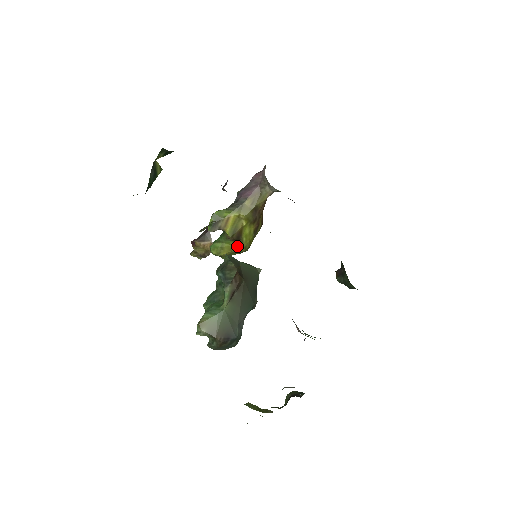
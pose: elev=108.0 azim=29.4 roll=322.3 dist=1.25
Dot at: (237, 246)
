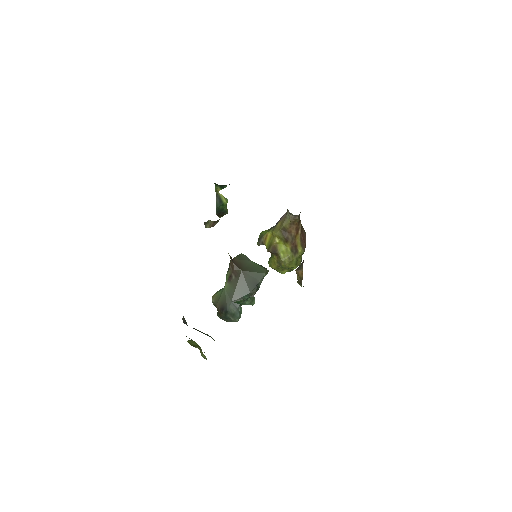
Dot at: (278, 260)
